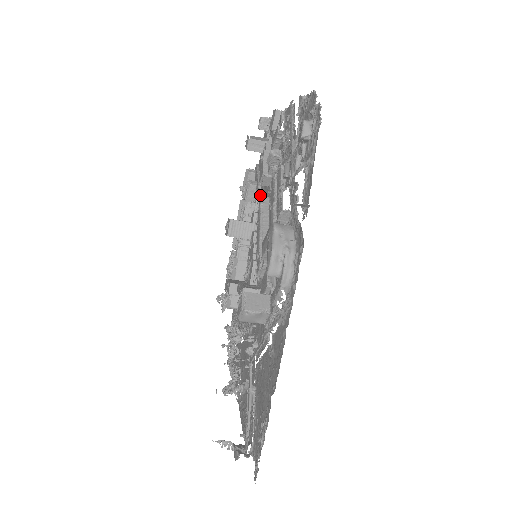
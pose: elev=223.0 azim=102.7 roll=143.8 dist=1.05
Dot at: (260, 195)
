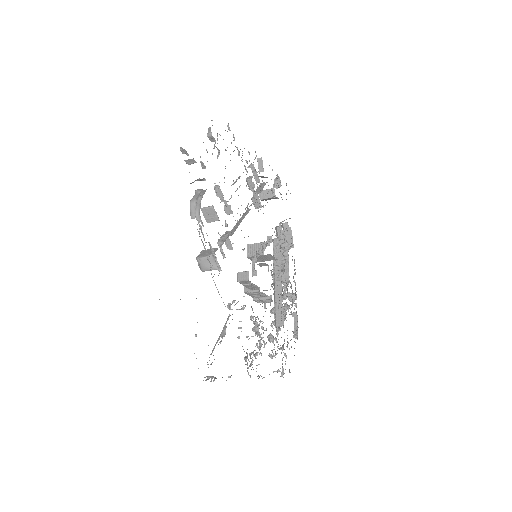
Dot at: (279, 228)
